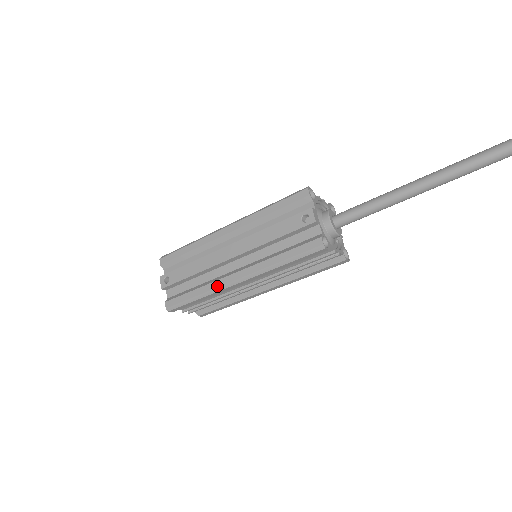
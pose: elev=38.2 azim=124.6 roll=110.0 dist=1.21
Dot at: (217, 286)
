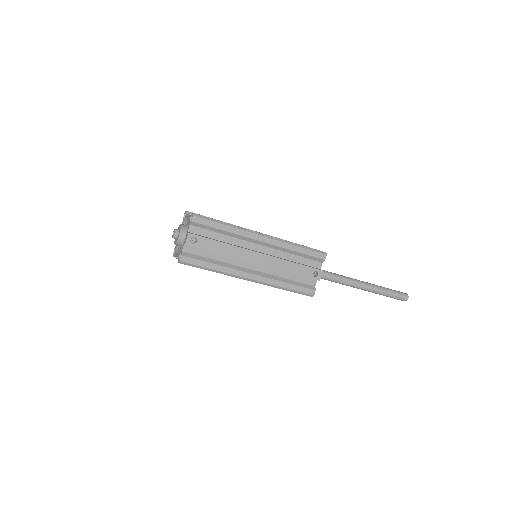
Dot at: (234, 274)
